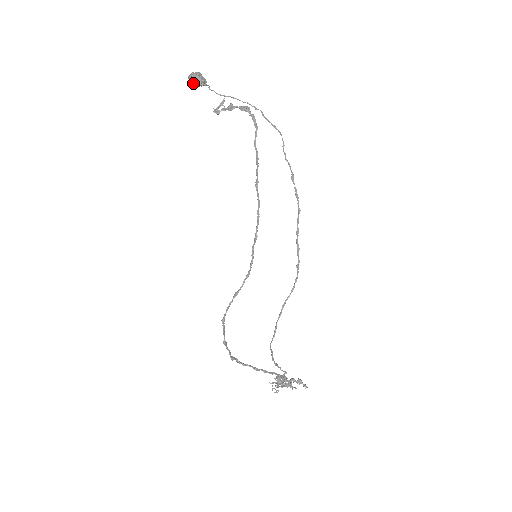
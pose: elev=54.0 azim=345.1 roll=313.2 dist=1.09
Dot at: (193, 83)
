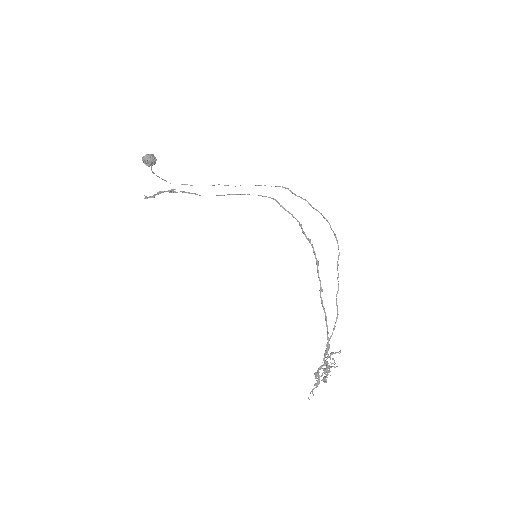
Dot at: (151, 158)
